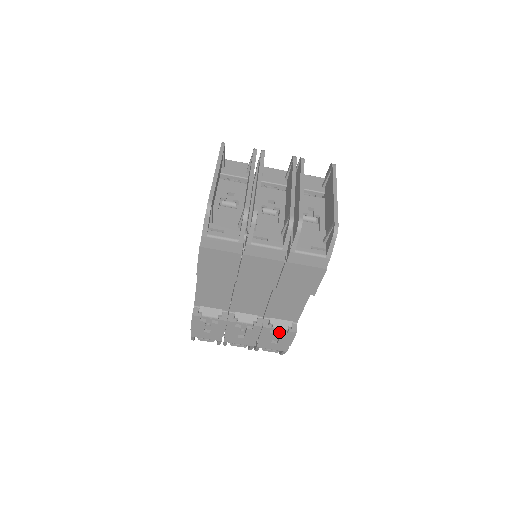
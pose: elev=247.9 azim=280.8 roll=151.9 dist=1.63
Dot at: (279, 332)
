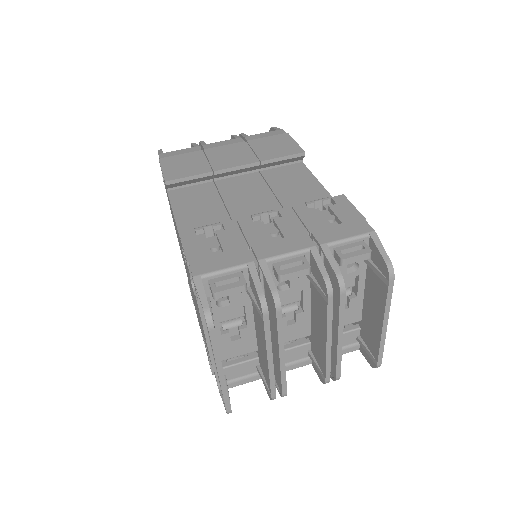
Dot at: (327, 214)
